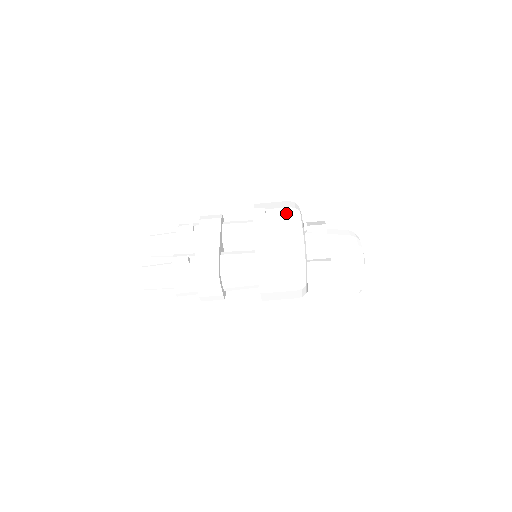
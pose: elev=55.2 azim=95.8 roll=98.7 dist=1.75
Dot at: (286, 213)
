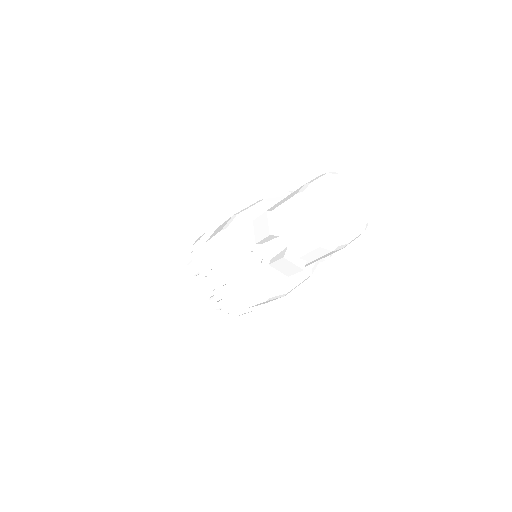
Dot at: (231, 263)
